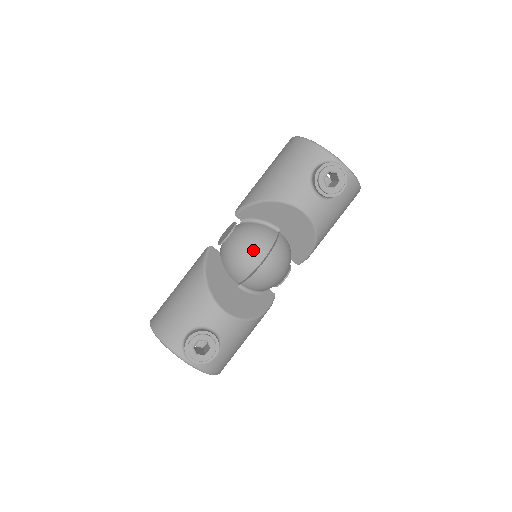
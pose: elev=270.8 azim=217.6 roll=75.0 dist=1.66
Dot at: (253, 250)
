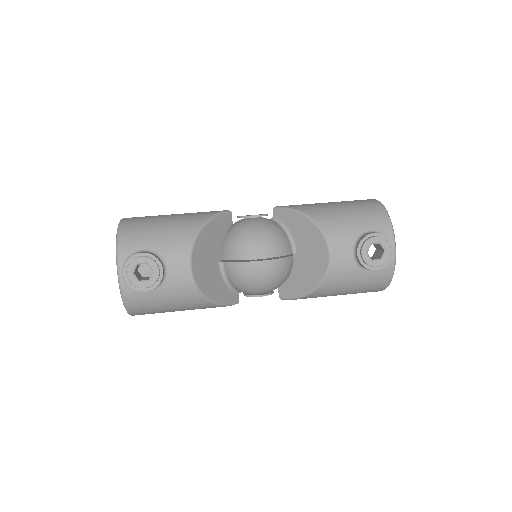
Dot at: (261, 243)
